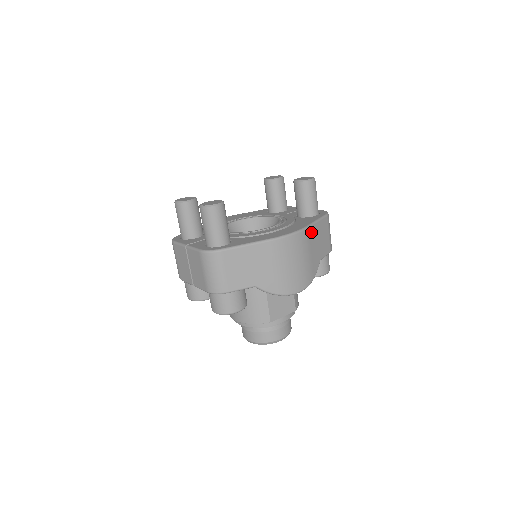
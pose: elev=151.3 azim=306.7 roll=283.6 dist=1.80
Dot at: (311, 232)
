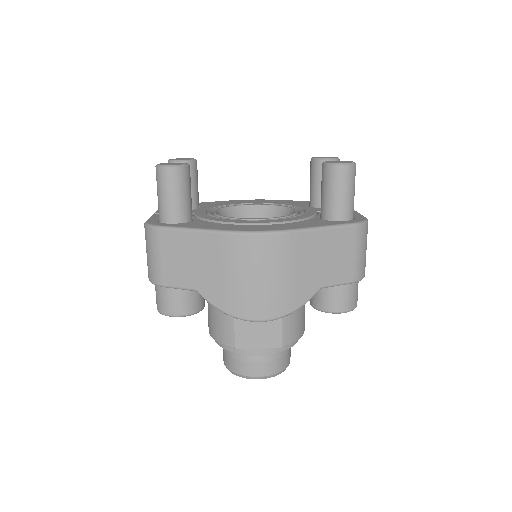
Dot at: (304, 240)
